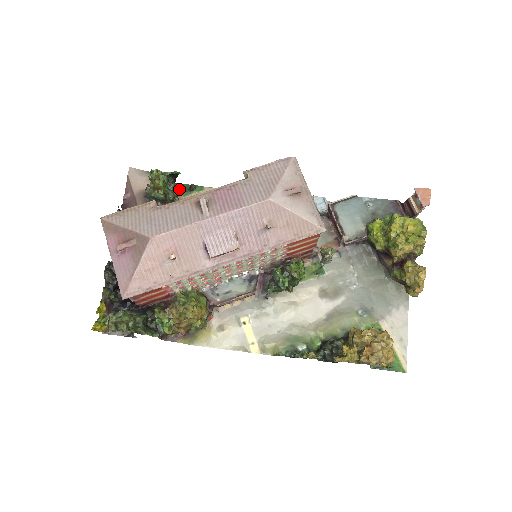
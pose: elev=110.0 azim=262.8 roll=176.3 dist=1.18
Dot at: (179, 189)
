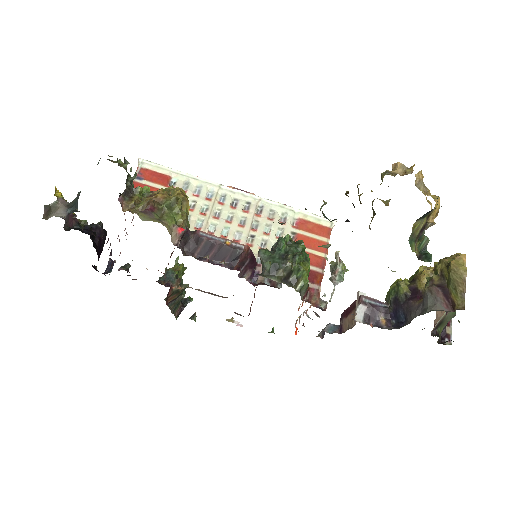
Dot at: occluded
